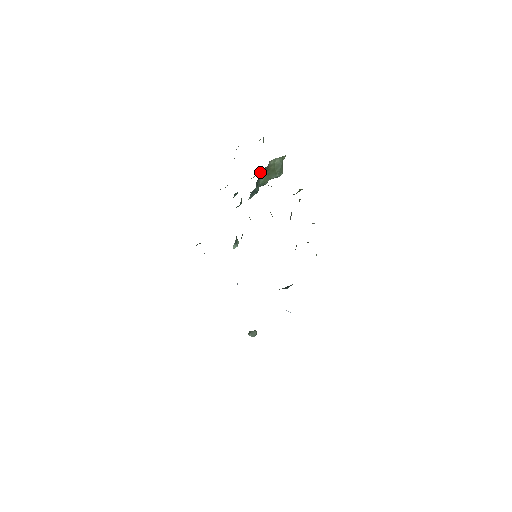
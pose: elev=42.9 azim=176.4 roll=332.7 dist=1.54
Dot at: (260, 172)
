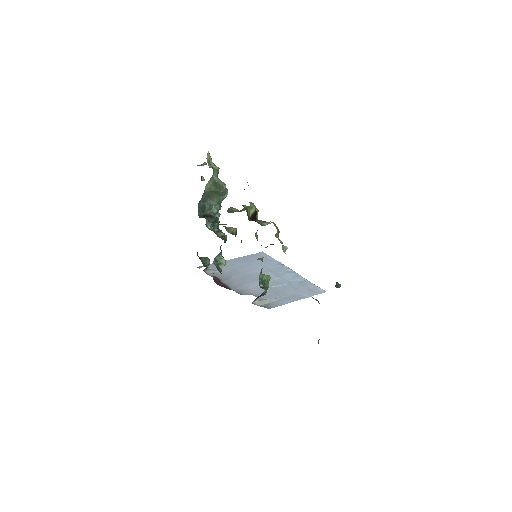
Dot at: (201, 203)
